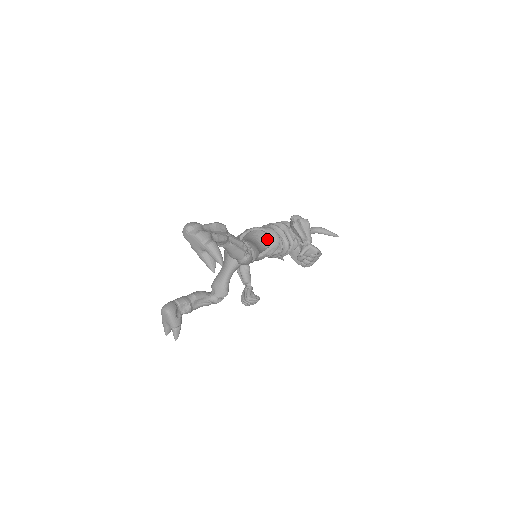
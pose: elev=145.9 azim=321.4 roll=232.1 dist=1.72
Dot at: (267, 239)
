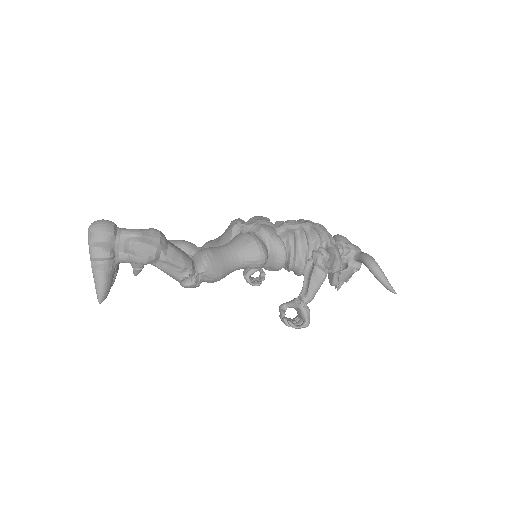
Dot at: (256, 261)
